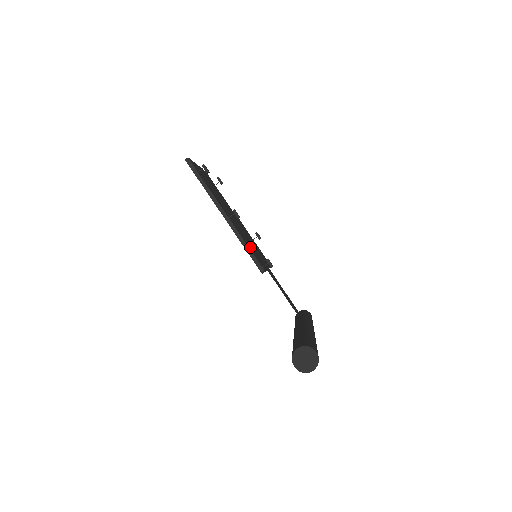
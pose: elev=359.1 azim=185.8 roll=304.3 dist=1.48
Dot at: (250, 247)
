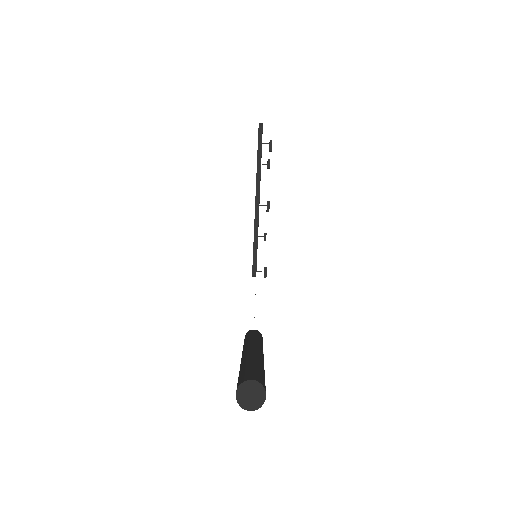
Dot at: occluded
